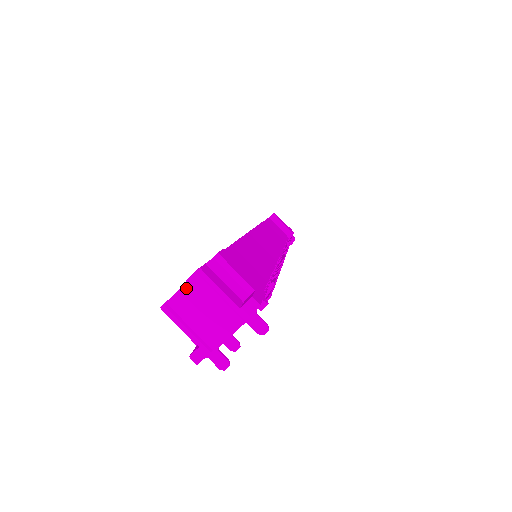
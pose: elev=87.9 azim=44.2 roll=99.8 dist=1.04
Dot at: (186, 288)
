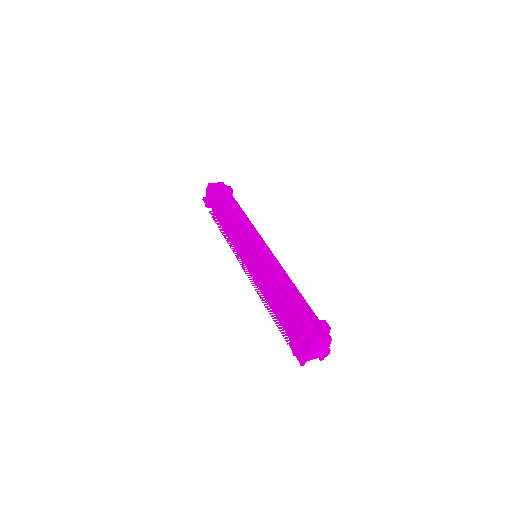
Dot at: (322, 341)
